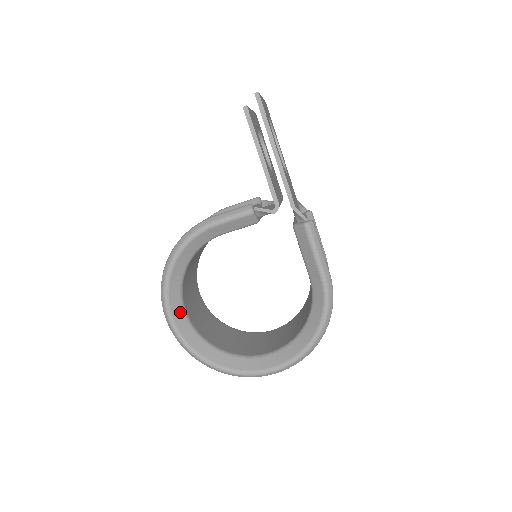
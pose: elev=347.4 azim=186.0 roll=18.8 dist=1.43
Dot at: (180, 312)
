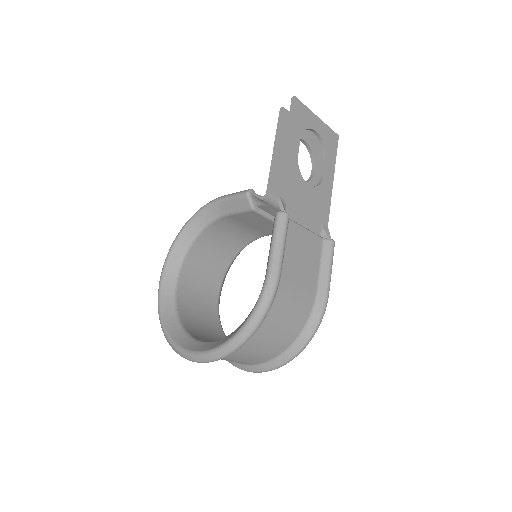
Dot at: (173, 273)
